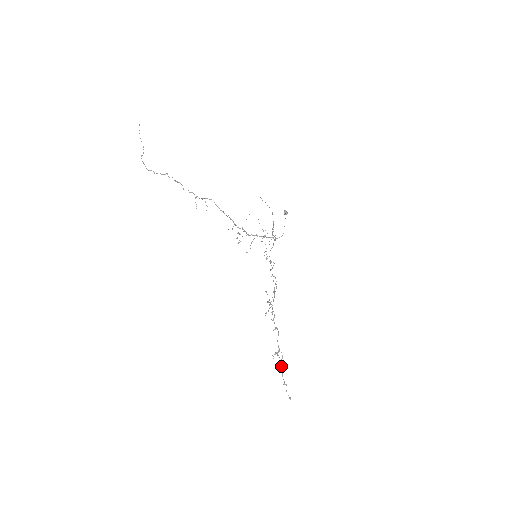
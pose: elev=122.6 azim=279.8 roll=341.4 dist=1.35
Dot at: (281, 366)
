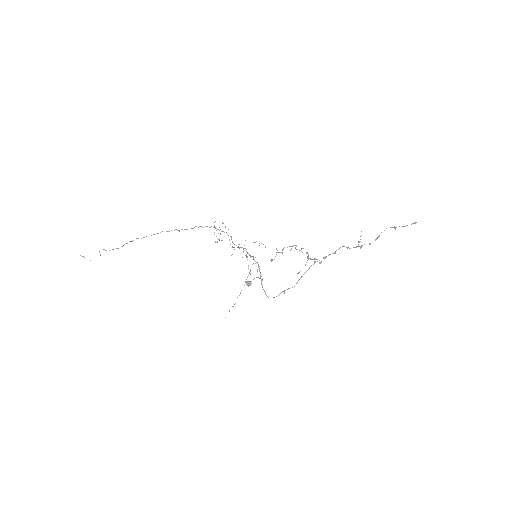
Dot at: (375, 239)
